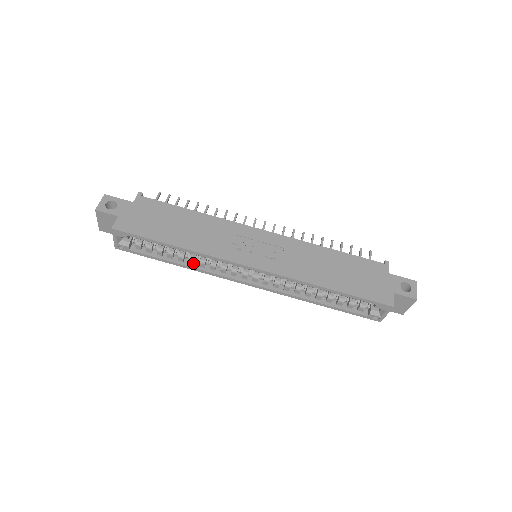
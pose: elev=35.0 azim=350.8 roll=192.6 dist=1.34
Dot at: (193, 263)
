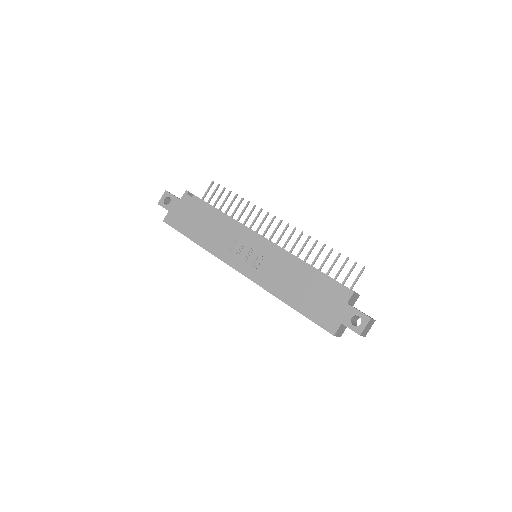
Dot at: occluded
